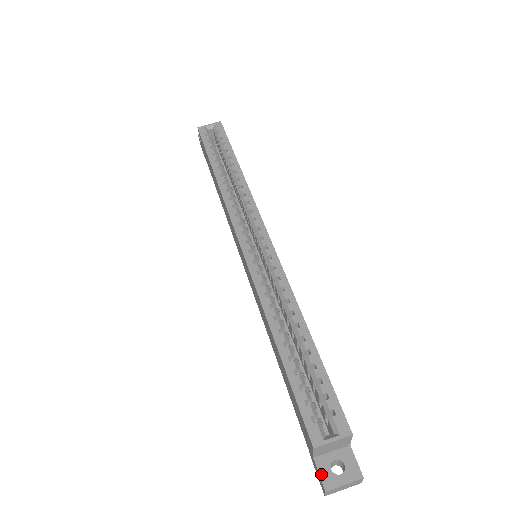
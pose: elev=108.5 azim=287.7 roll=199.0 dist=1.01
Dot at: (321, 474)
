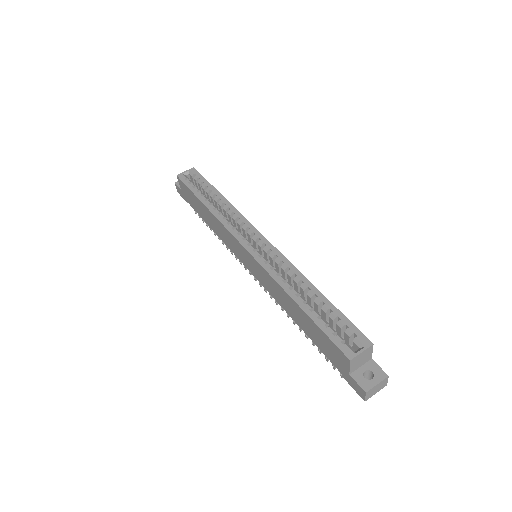
Dot at: (359, 383)
